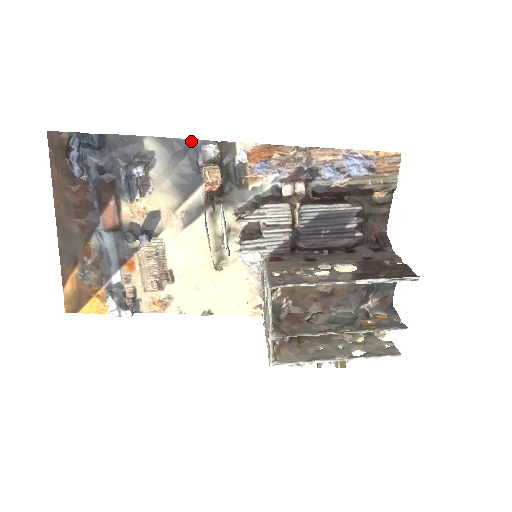
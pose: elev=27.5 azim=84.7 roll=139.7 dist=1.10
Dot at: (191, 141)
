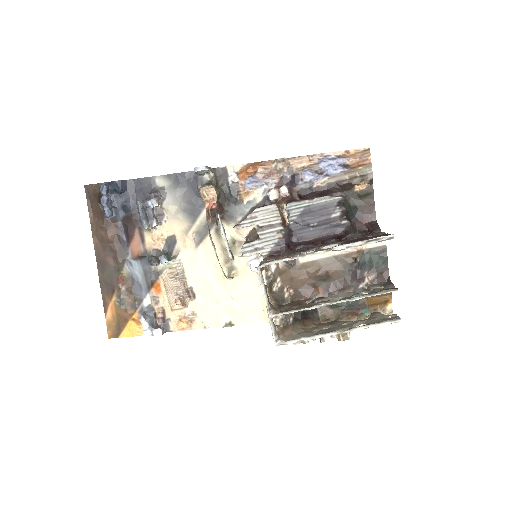
Dot at: (191, 173)
